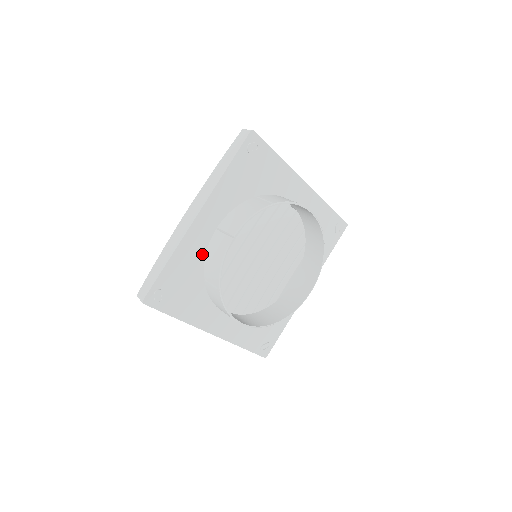
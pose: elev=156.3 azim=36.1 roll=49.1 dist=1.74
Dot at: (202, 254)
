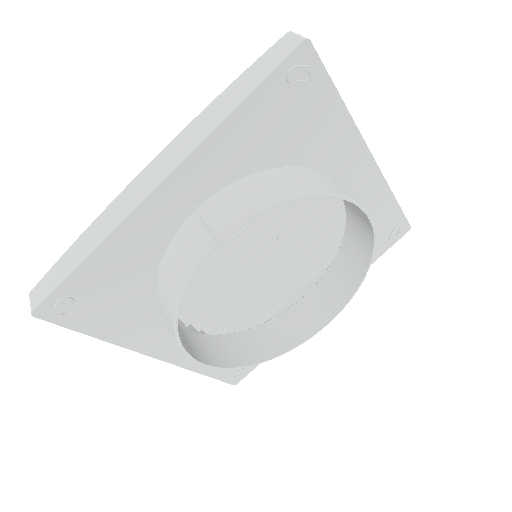
Dot at: (159, 248)
